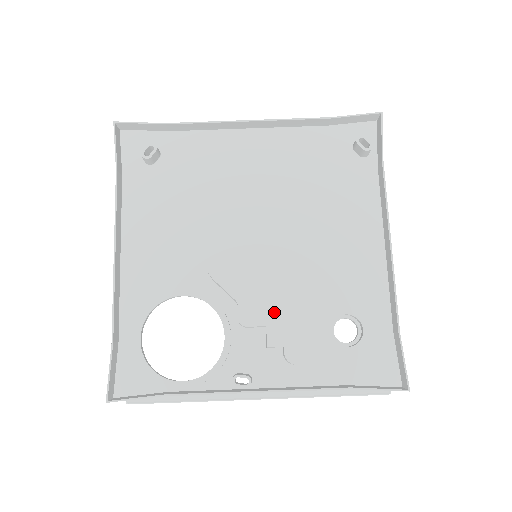
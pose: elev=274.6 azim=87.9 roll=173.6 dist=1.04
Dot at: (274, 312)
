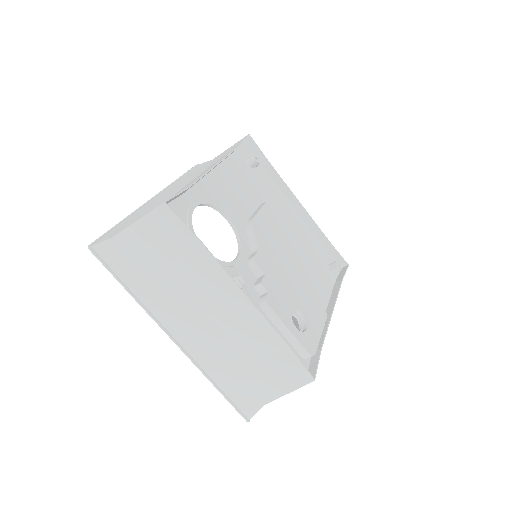
Dot at: (272, 274)
